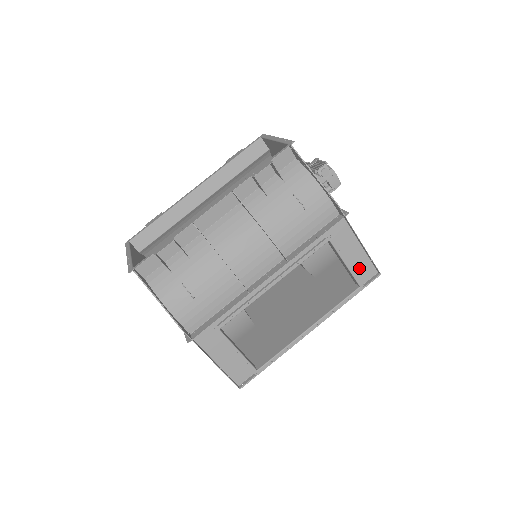
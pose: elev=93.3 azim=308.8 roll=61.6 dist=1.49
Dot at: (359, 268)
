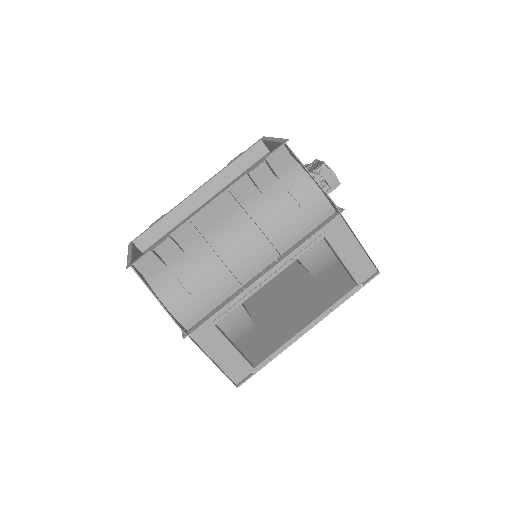
Dot at: (357, 266)
